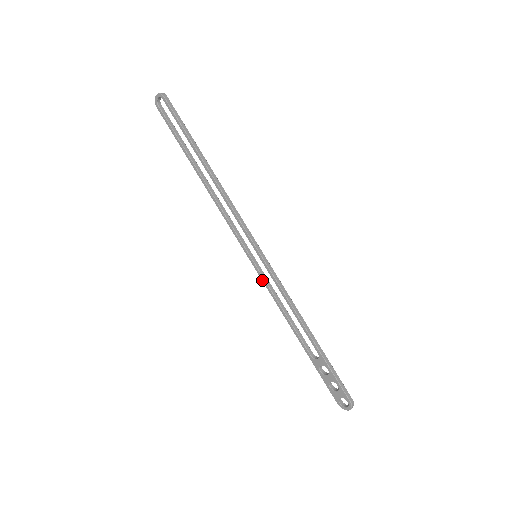
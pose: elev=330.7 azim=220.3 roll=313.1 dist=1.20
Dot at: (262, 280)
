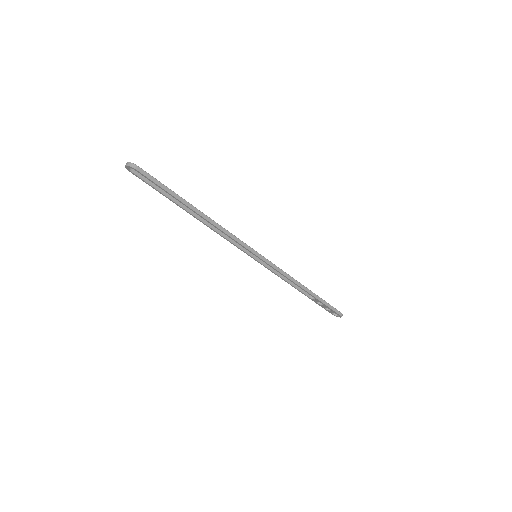
Dot at: occluded
